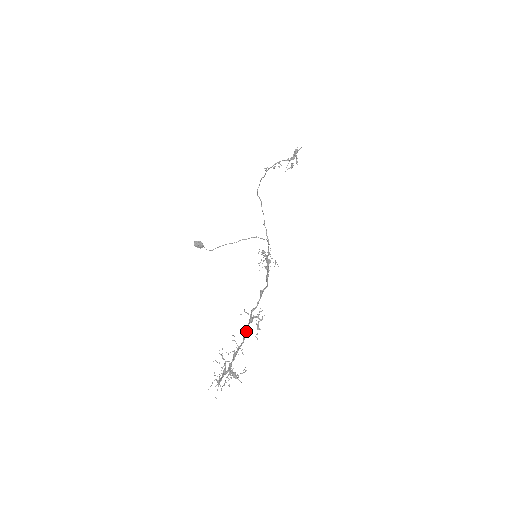
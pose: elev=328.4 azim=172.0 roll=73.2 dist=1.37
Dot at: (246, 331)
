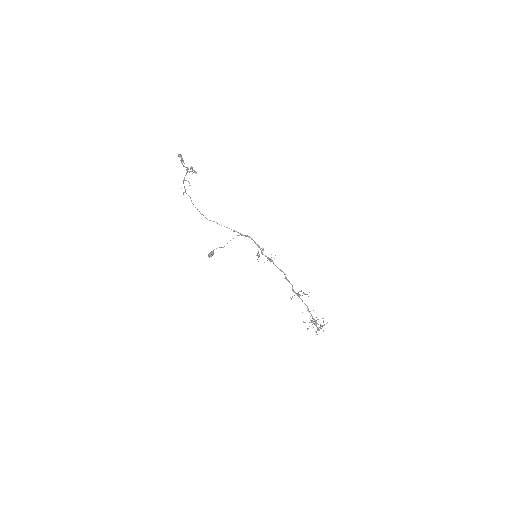
Dot at: (302, 301)
